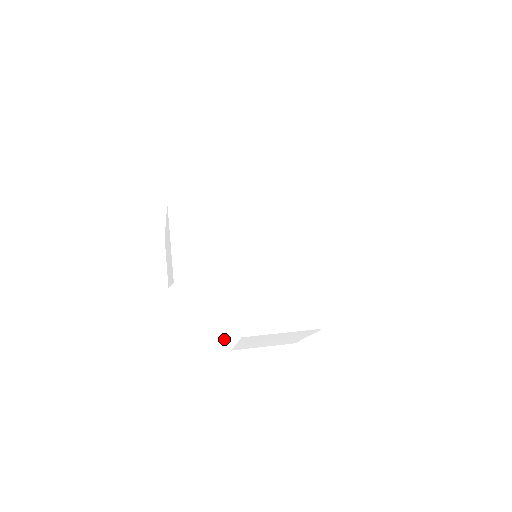
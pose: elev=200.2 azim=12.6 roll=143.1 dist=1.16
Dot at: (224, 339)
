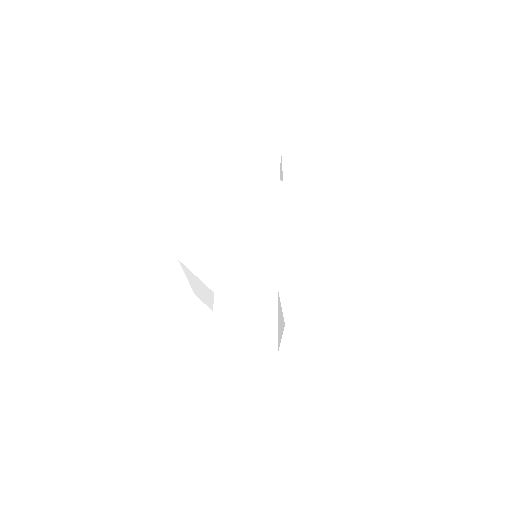
Dot at: (269, 299)
